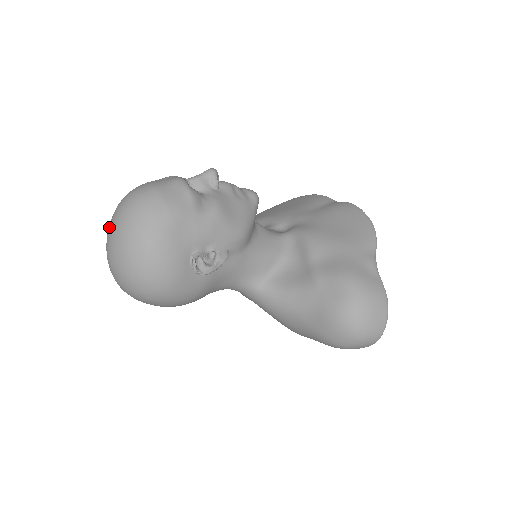
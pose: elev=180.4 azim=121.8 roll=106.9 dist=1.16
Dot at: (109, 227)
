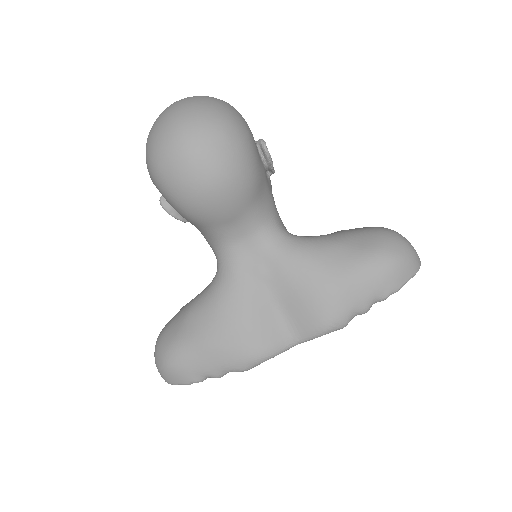
Dot at: occluded
